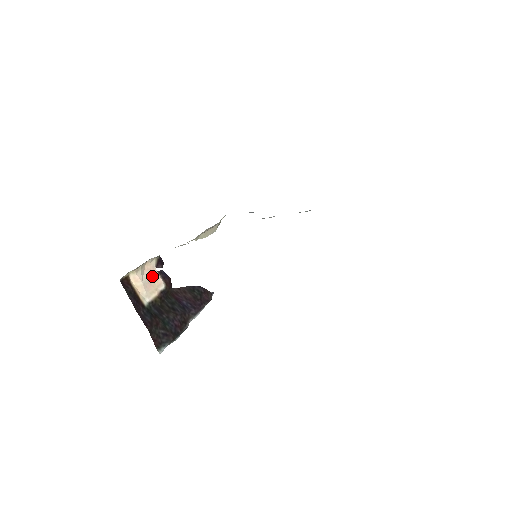
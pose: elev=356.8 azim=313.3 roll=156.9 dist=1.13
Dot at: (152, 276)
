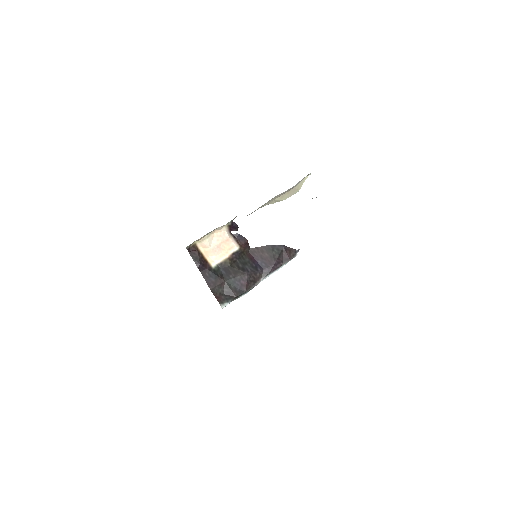
Dot at: (222, 241)
